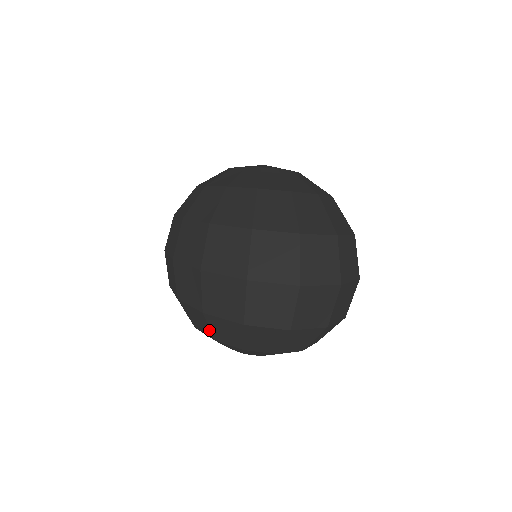
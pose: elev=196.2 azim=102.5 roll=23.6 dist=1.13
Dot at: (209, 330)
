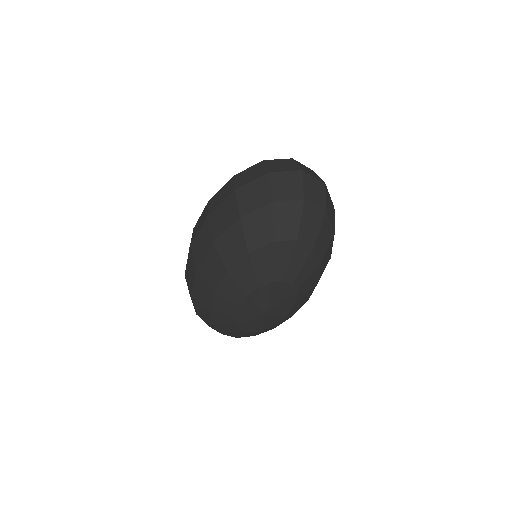
Dot at: (244, 241)
